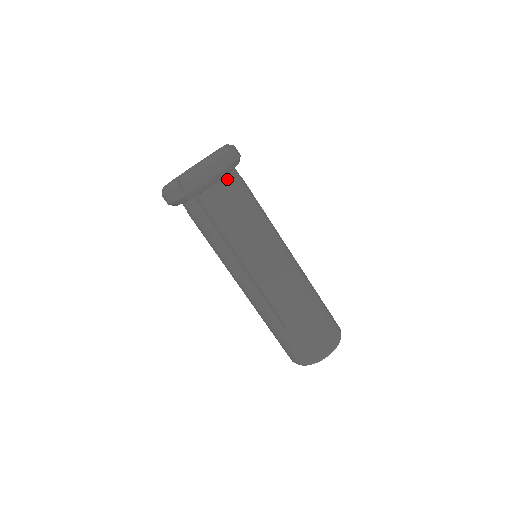
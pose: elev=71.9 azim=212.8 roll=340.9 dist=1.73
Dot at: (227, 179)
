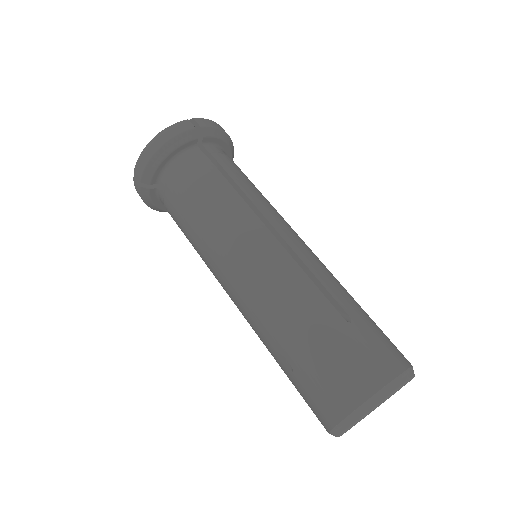
Dot at: (186, 155)
